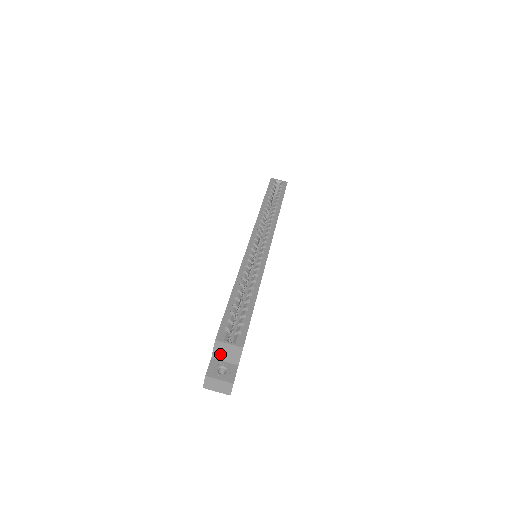
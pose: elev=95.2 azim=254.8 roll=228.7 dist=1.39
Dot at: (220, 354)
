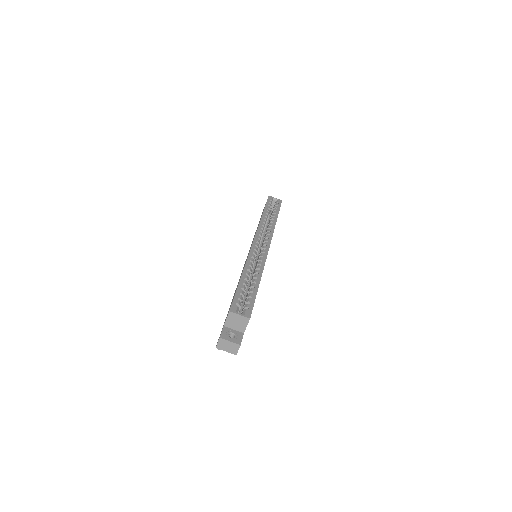
Dot at: (231, 323)
